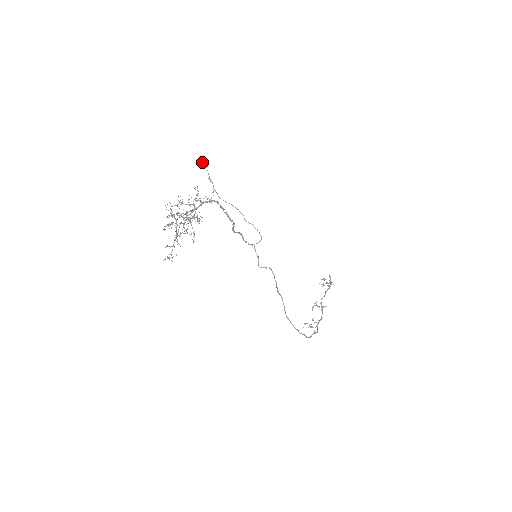
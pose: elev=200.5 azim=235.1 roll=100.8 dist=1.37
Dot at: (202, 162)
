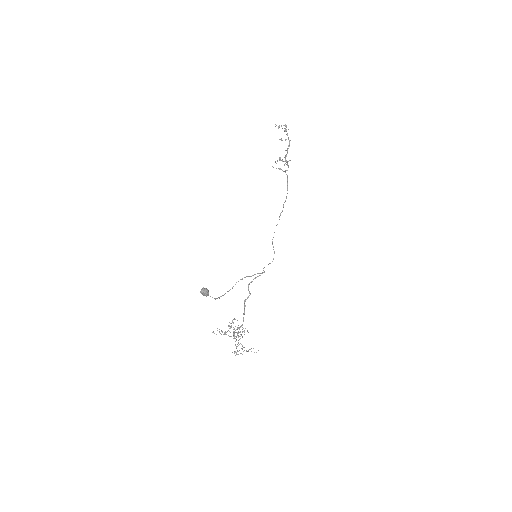
Dot at: occluded
